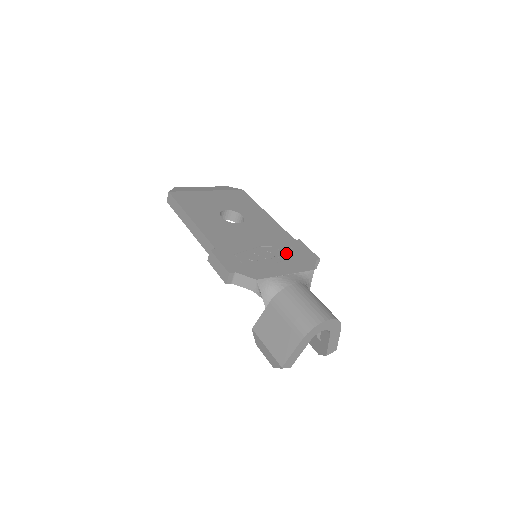
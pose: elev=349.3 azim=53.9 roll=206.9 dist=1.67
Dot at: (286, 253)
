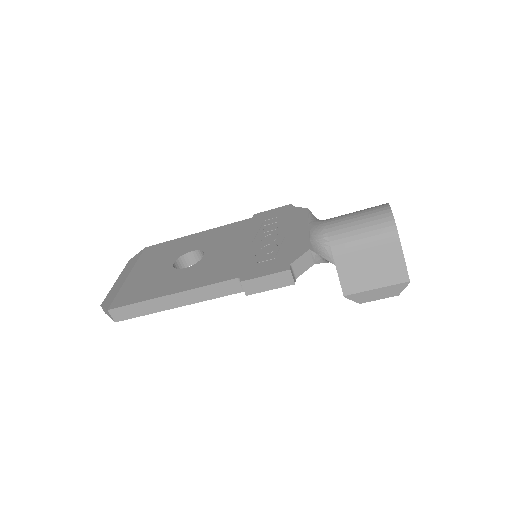
Dot at: (272, 225)
